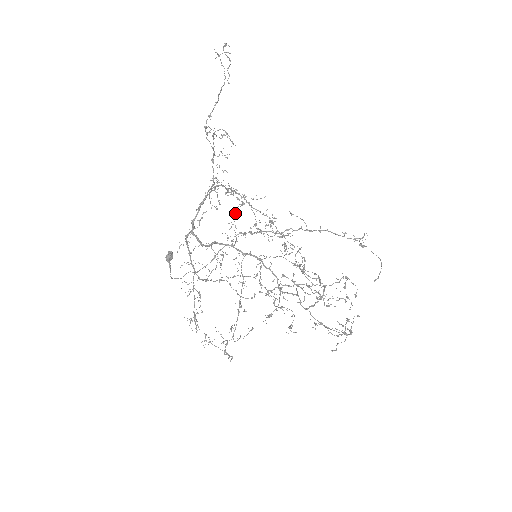
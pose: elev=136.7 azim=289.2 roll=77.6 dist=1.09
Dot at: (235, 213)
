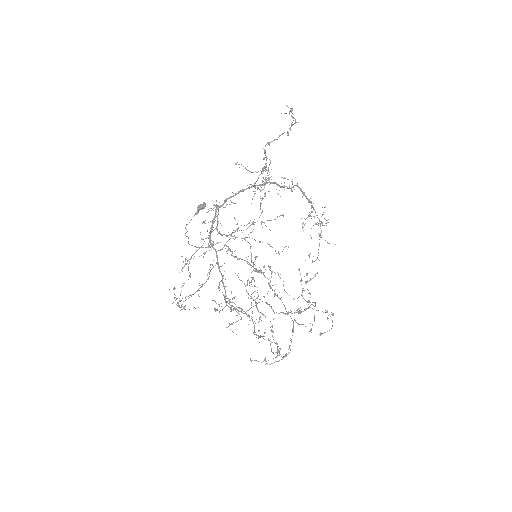
Dot at: (237, 229)
